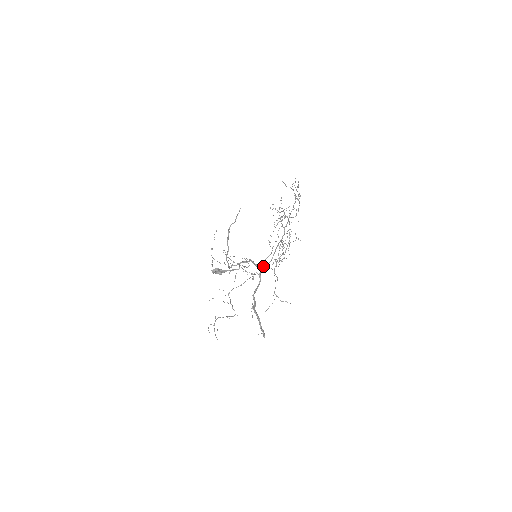
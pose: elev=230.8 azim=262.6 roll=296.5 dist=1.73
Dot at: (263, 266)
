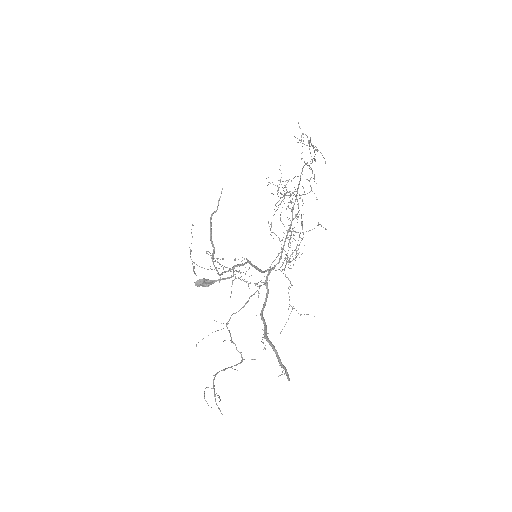
Dot at: occluded
